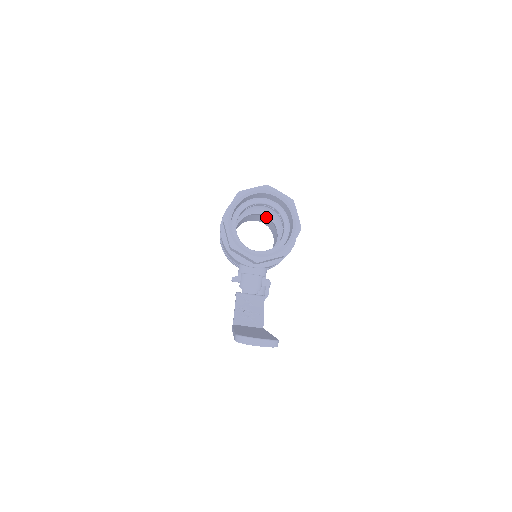
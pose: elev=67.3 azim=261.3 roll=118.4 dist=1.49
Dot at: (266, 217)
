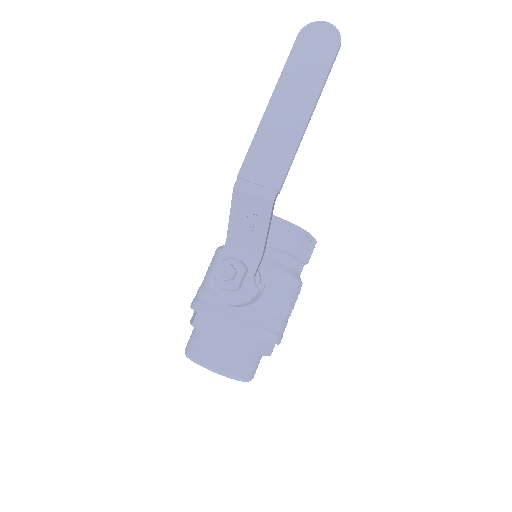
Dot at: occluded
